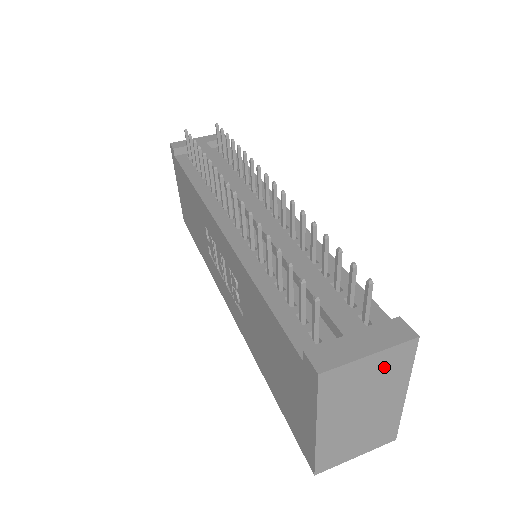
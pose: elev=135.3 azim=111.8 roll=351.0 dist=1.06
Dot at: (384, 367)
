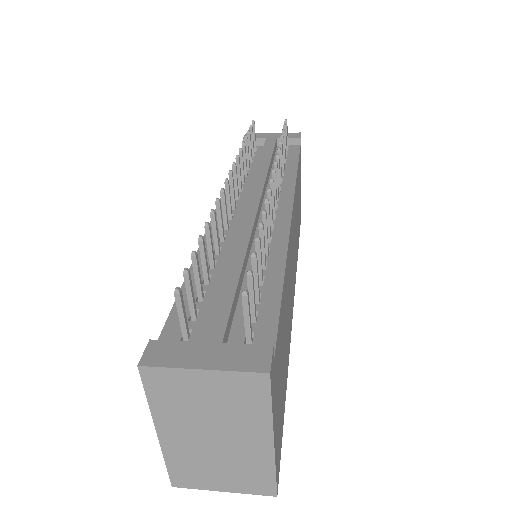
Dot at: (228, 393)
